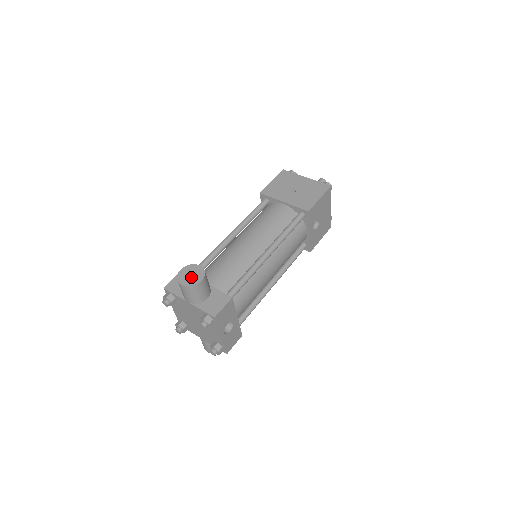
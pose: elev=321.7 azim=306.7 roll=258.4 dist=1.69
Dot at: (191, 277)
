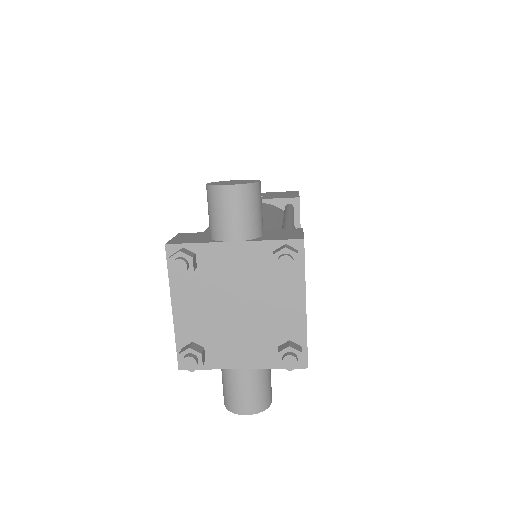
Dot at: (237, 182)
